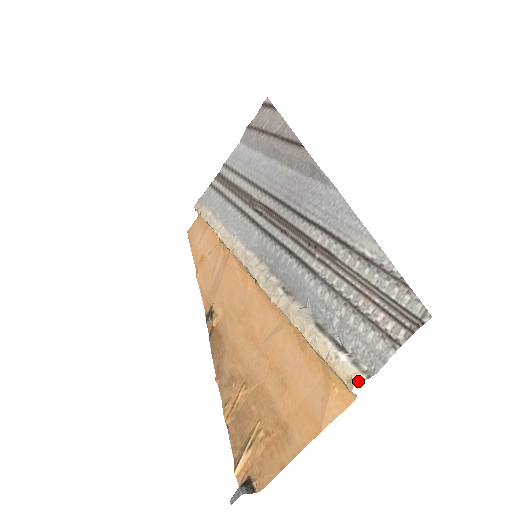
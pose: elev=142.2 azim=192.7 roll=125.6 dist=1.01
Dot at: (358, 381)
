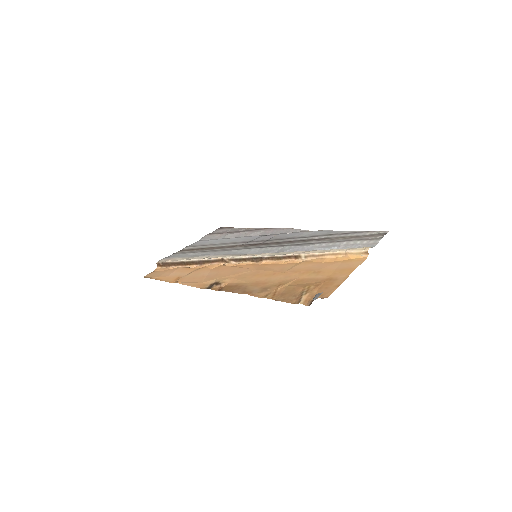
Dot at: (370, 247)
